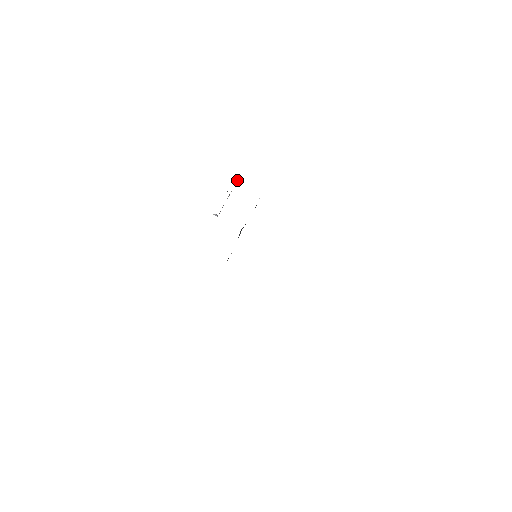
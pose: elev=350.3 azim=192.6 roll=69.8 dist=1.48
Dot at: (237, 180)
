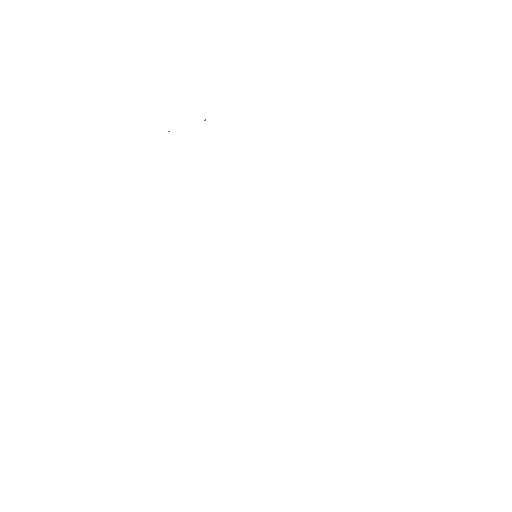
Dot at: occluded
